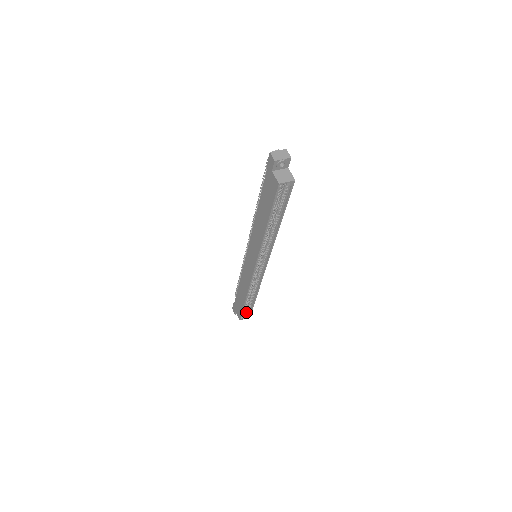
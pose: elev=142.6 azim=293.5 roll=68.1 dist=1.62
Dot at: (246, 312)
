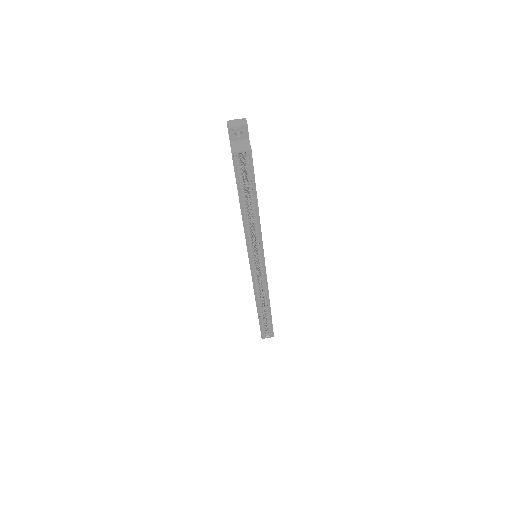
Dot at: (268, 330)
